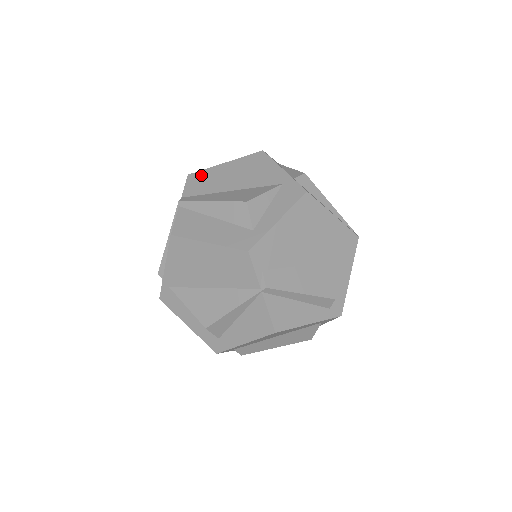
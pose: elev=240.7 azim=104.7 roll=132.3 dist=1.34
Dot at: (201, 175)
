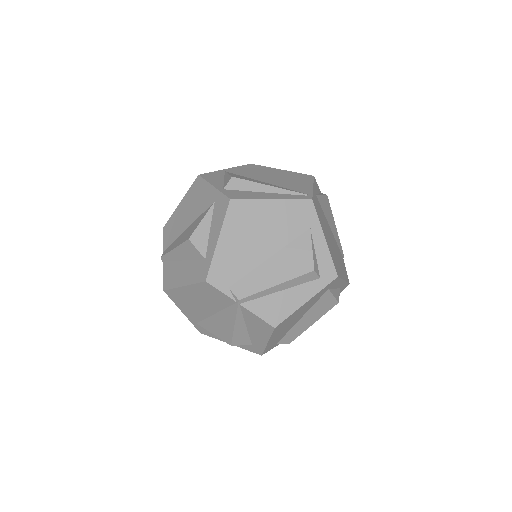
Dot at: (169, 224)
